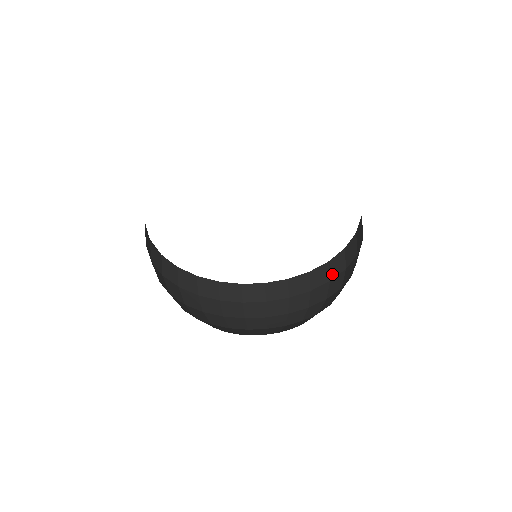
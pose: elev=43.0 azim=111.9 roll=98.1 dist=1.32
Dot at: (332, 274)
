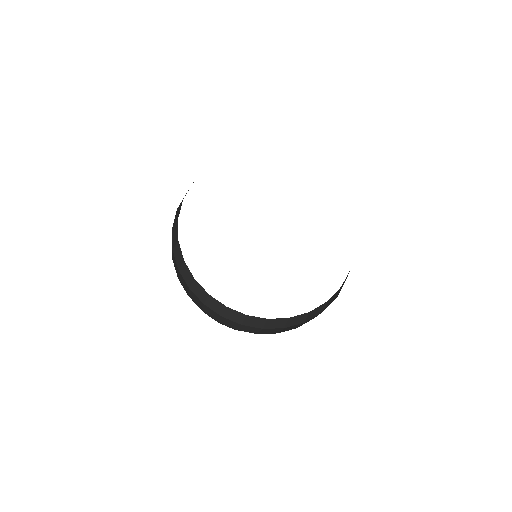
Dot at: (268, 326)
